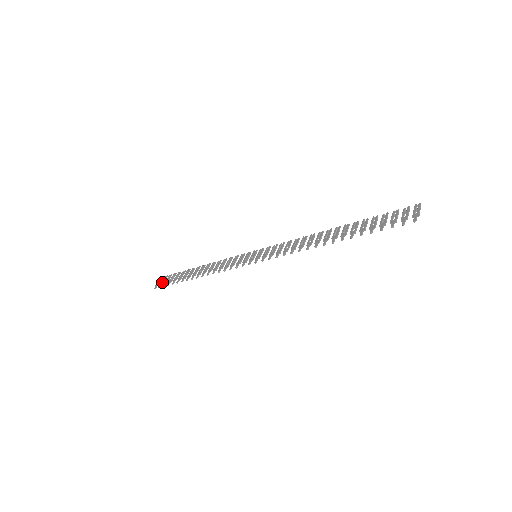
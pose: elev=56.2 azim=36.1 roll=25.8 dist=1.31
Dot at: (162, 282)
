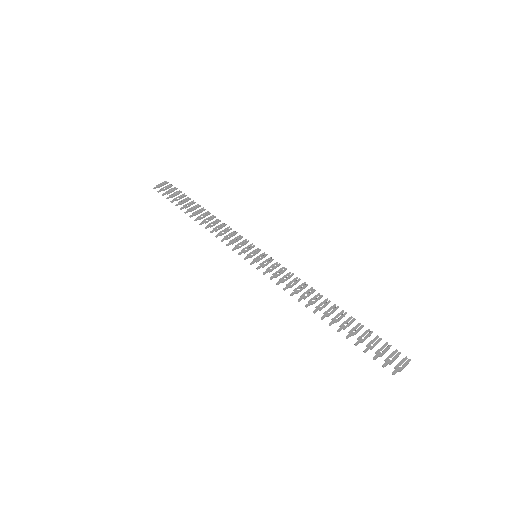
Dot at: occluded
